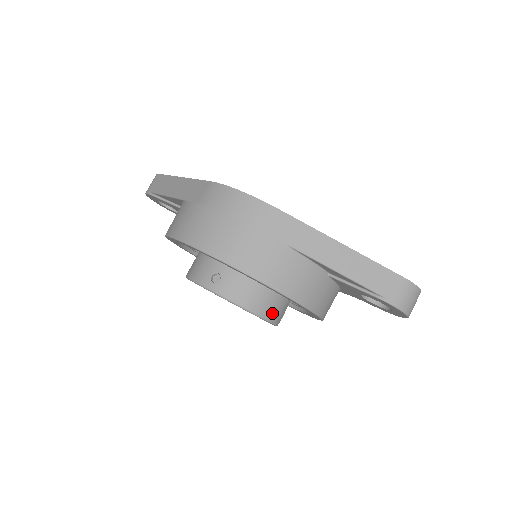
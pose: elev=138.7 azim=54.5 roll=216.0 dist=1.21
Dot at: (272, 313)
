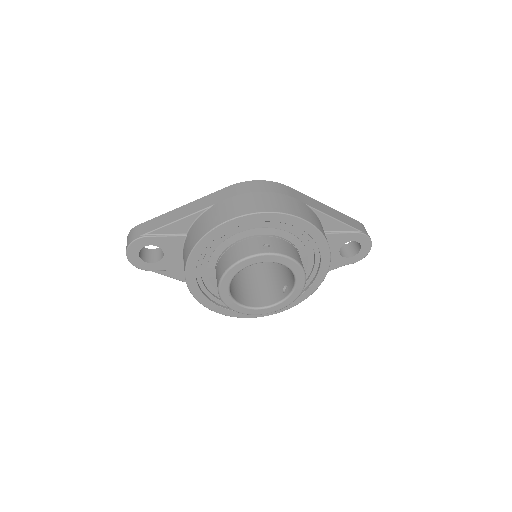
Dot at: occluded
